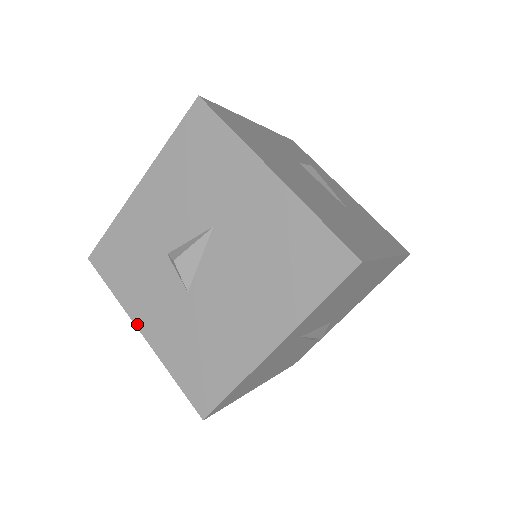
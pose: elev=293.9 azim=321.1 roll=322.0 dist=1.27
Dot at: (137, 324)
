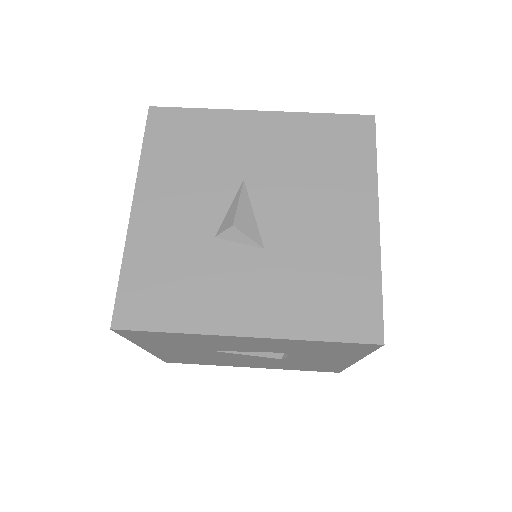
Dot at: (233, 332)
